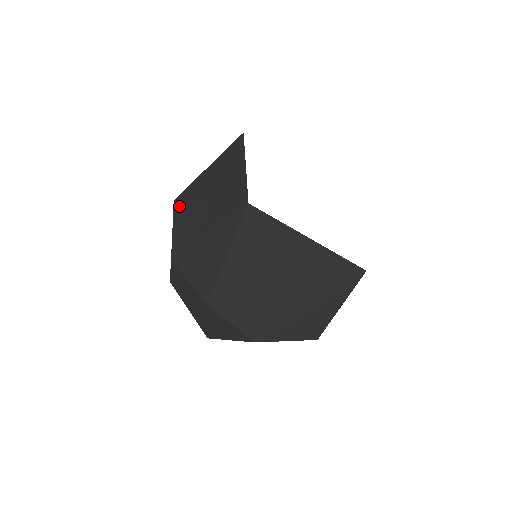
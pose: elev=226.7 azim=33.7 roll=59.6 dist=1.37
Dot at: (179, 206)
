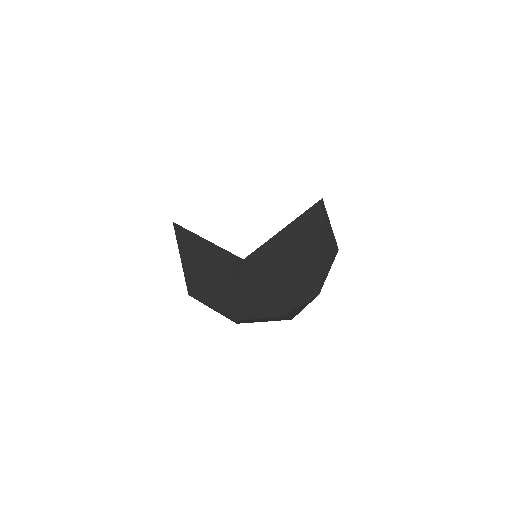
Dot at: (197, 295)
